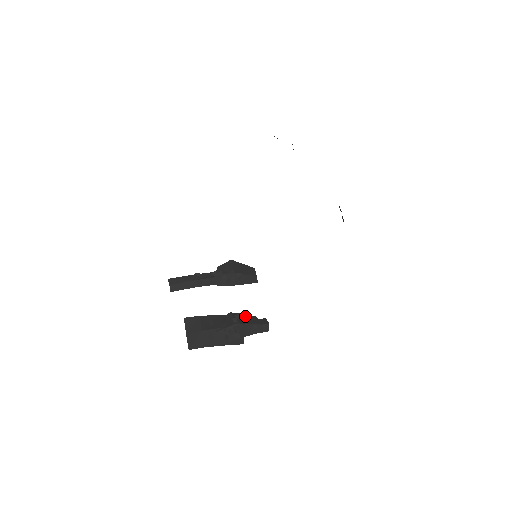
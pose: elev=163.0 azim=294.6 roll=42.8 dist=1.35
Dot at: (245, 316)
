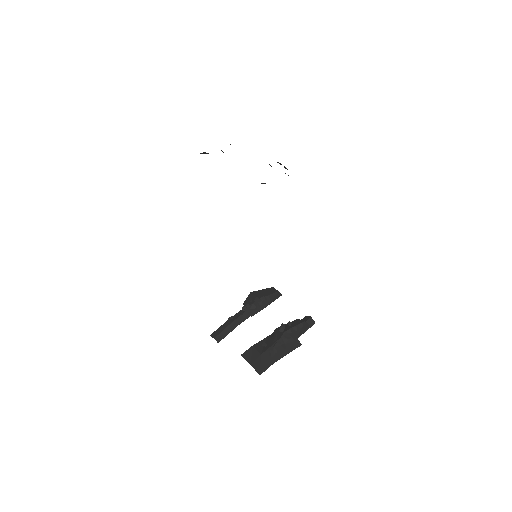
Dot at: occluded
